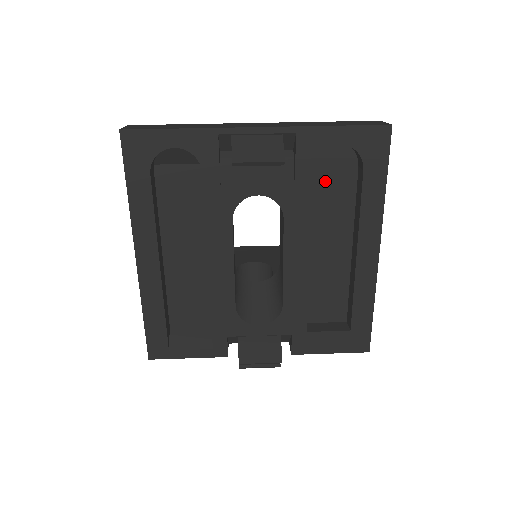
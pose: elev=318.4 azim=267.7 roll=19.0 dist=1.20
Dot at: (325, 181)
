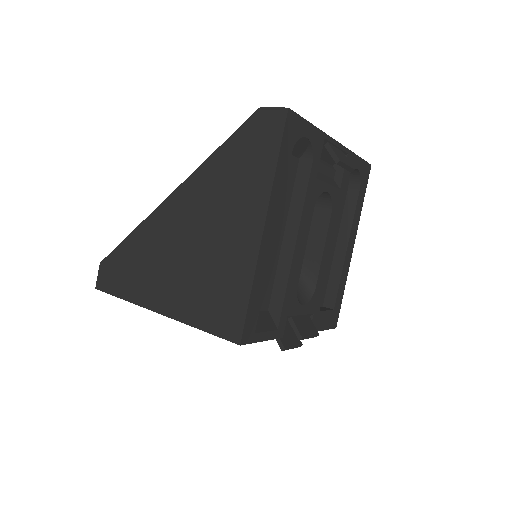
Dot at: occluded
